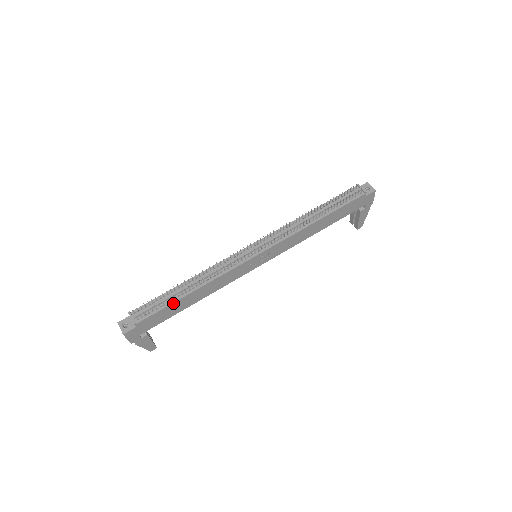
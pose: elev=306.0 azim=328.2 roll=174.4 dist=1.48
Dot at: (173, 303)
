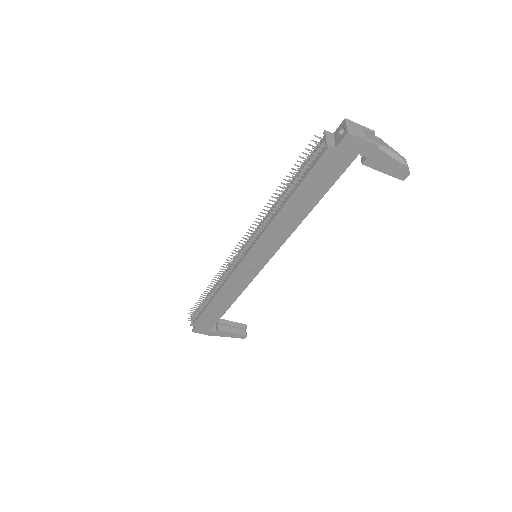
Dot at: (205, 309)
